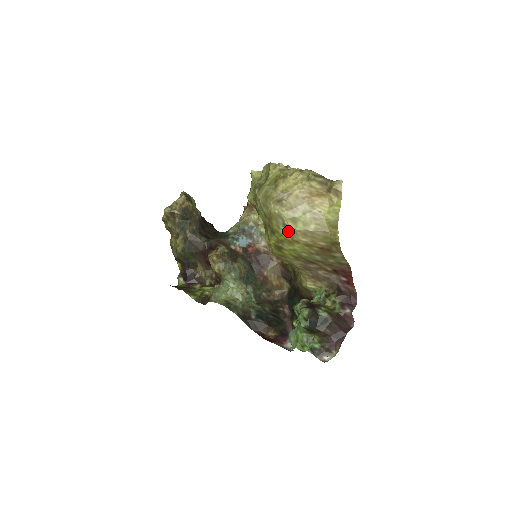
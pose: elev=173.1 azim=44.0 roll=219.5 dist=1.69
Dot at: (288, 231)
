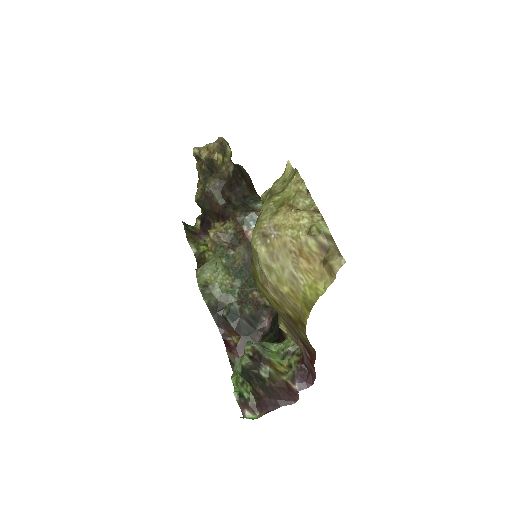
Dot at: (262, 273)
